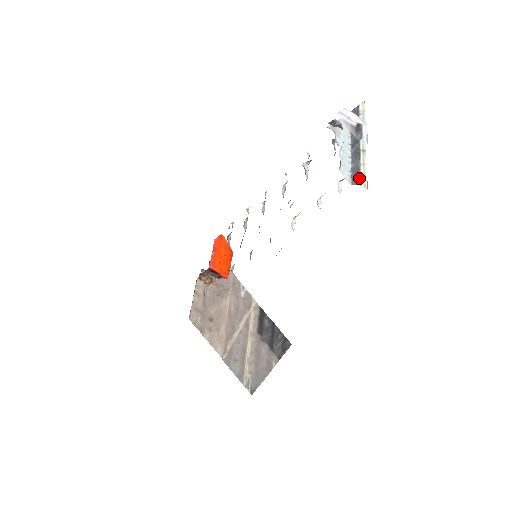
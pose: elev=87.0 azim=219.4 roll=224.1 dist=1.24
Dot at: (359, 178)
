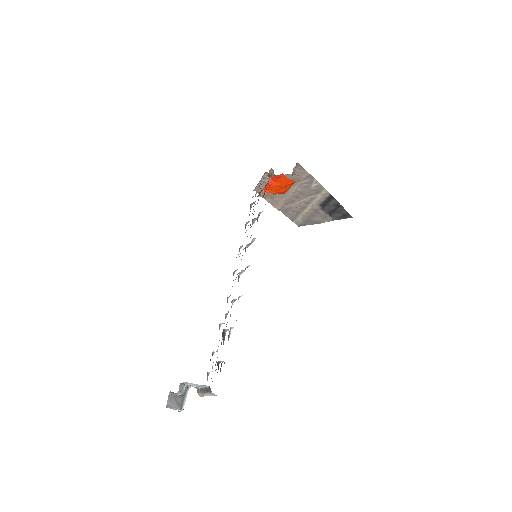
Dot at: (198, 393)
